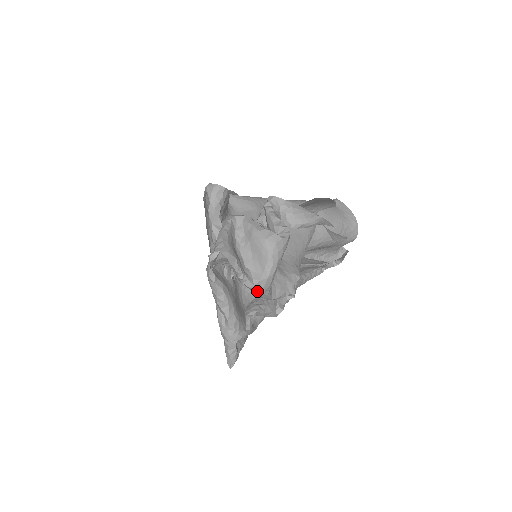
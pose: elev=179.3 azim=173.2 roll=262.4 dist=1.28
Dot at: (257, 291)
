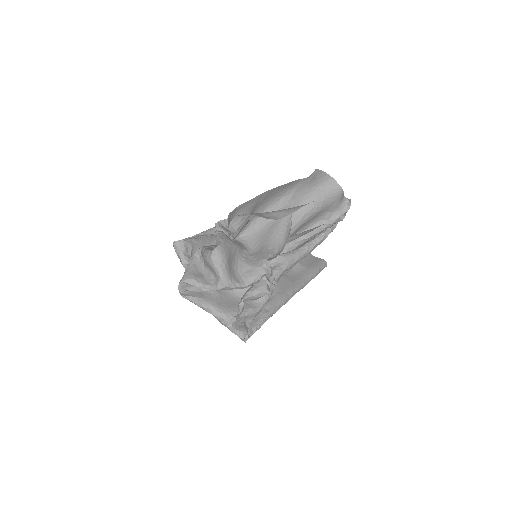
Dot at: (225, 289)
